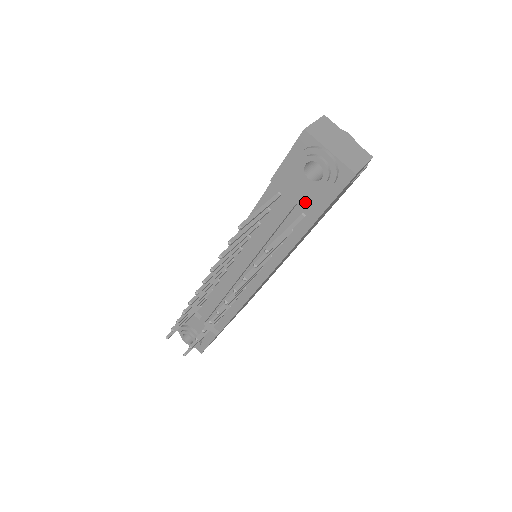
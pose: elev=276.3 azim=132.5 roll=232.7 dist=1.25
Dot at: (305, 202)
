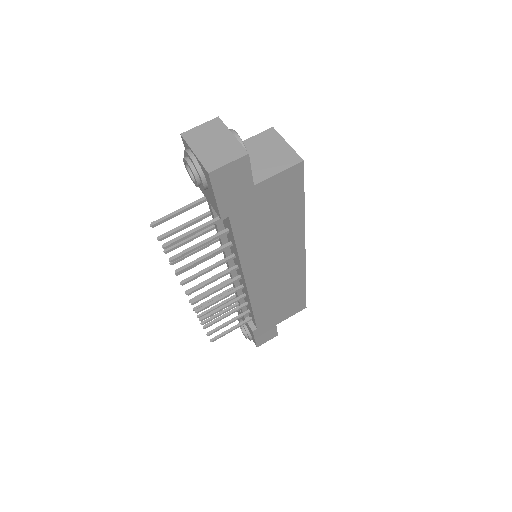
Dot at: (211, 202)
